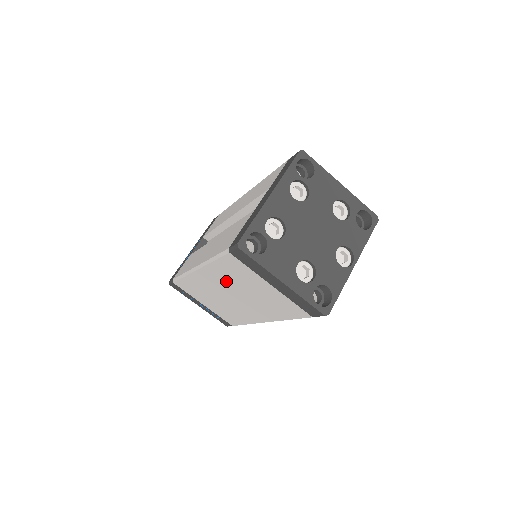
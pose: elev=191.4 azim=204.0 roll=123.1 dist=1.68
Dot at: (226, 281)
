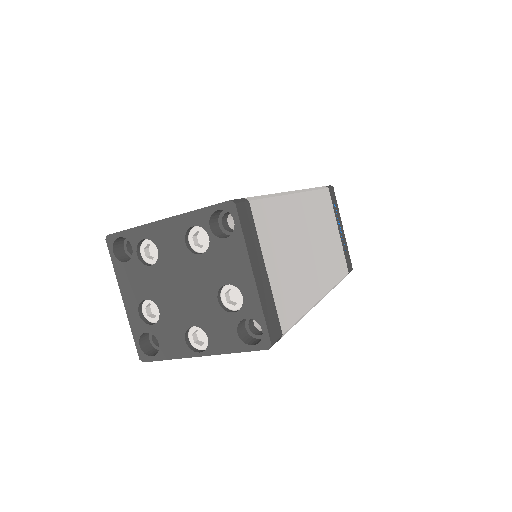
Dot at: occluded
